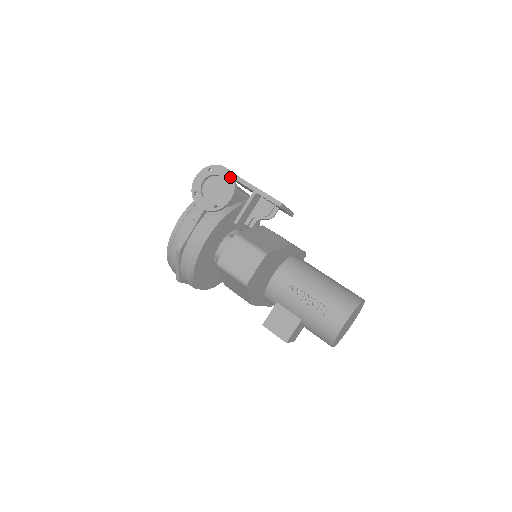
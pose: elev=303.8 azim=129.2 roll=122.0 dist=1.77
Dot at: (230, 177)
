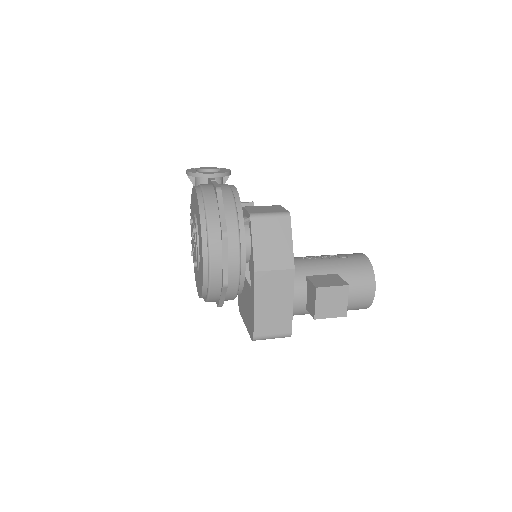
Dot at: (216, 168)
